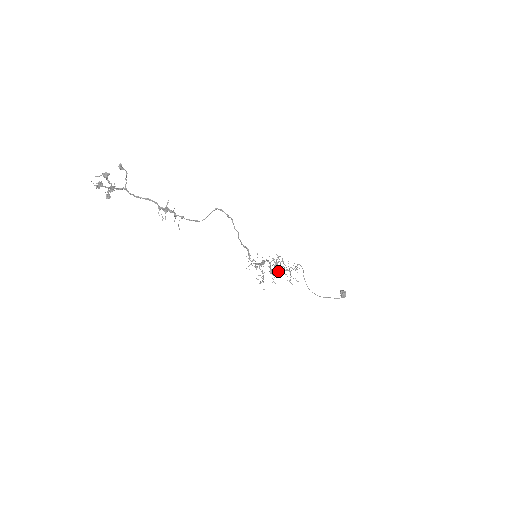
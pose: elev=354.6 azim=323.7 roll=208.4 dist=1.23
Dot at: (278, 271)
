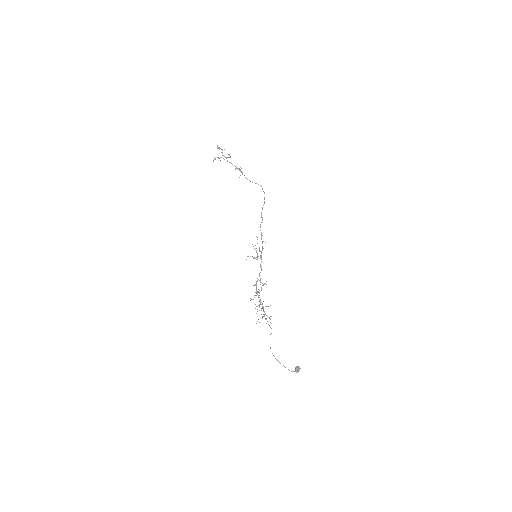
Dot at: occluded
